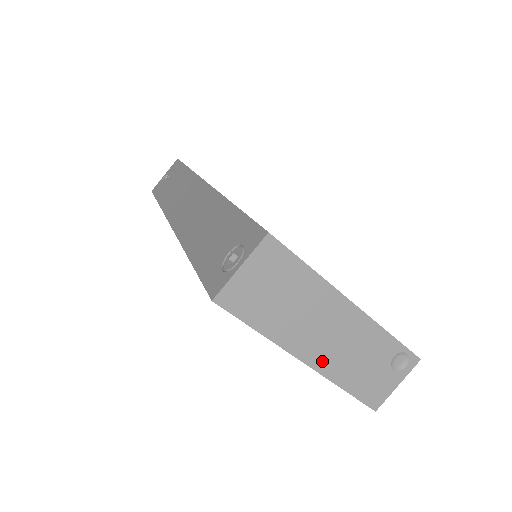
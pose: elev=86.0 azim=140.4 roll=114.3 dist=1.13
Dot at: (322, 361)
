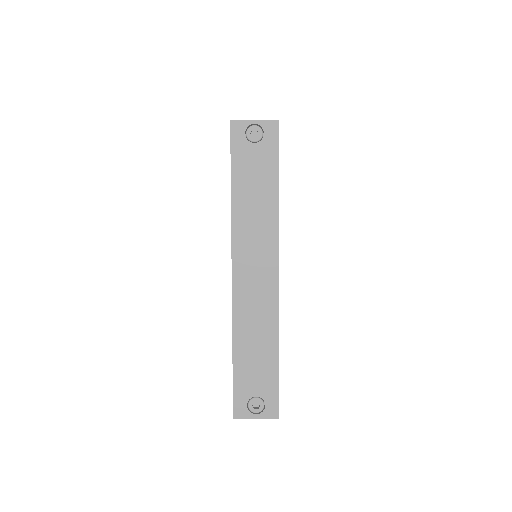
Dot at: occluded
